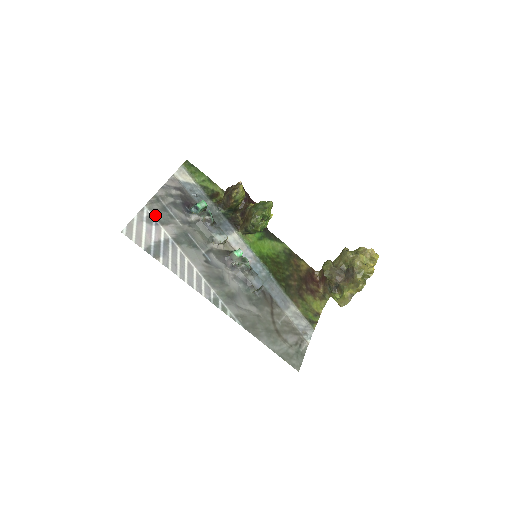
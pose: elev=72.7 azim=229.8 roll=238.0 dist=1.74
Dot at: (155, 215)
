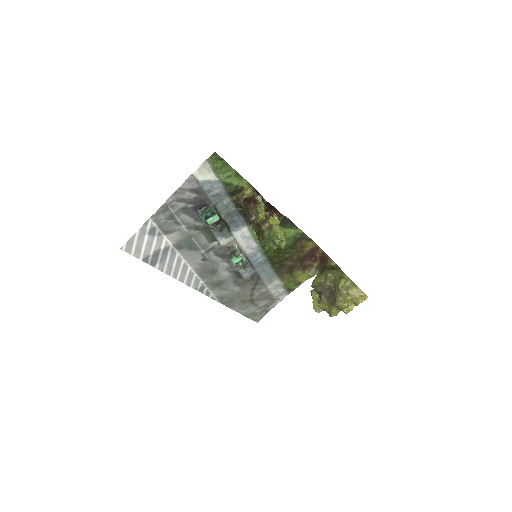
Dot at: (160, 226)
